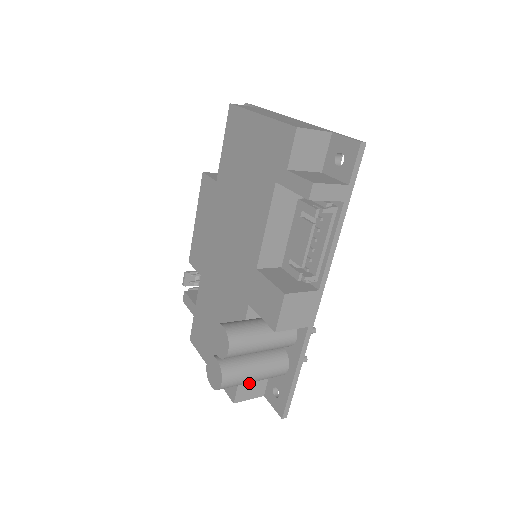
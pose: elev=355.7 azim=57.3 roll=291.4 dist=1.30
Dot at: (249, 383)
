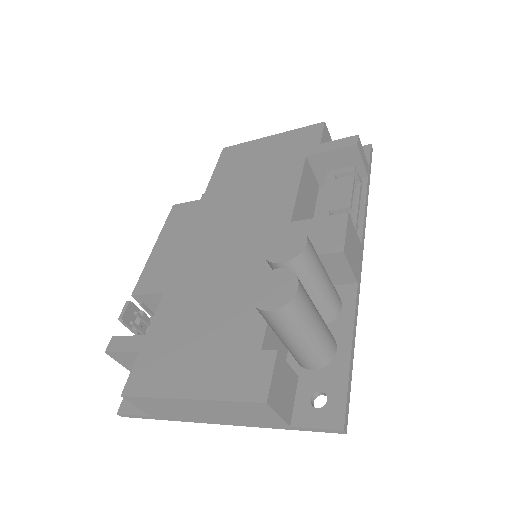
Dot at: (282, 377)
